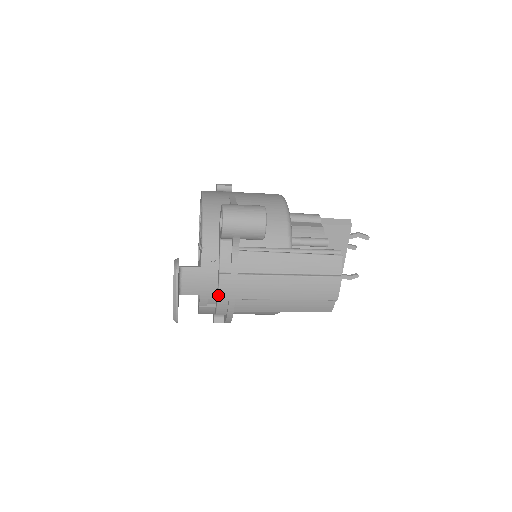
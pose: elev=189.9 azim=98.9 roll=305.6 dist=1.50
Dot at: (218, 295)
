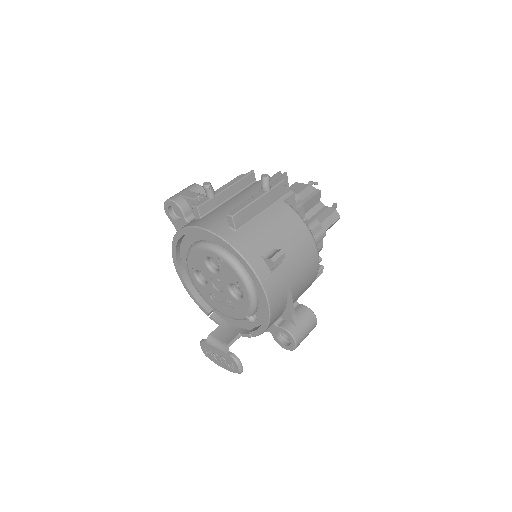
Dot at: occluded
